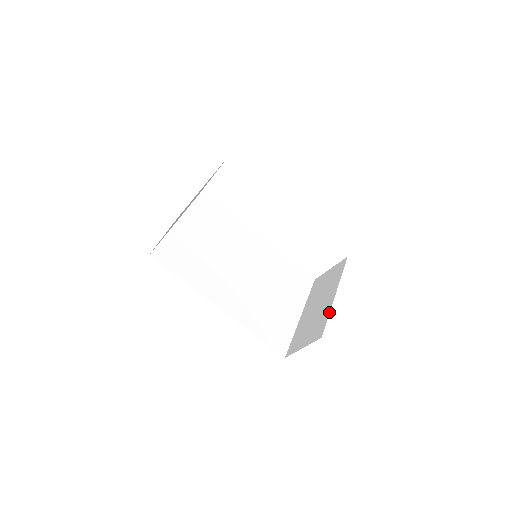
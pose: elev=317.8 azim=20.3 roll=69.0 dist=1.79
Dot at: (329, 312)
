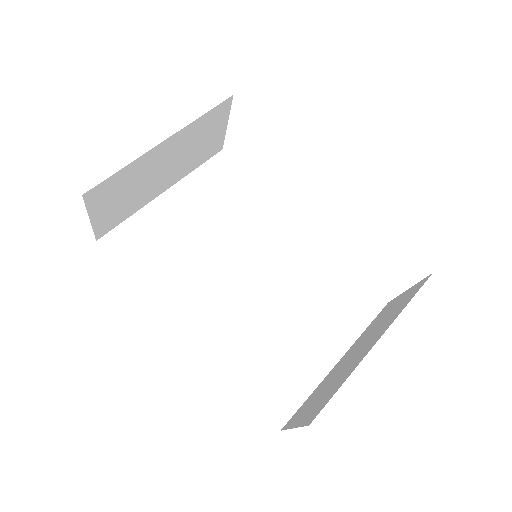
Dot at: (347, 376)
